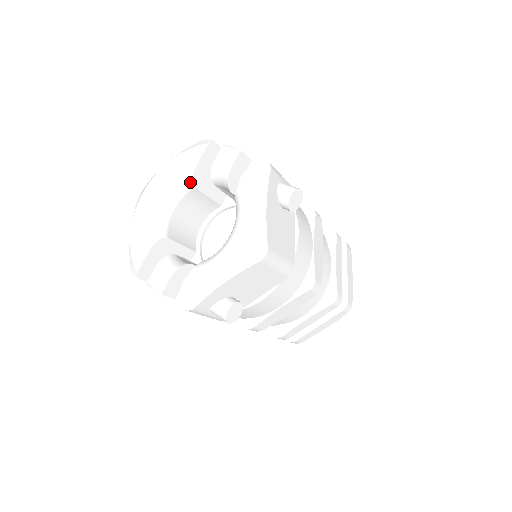
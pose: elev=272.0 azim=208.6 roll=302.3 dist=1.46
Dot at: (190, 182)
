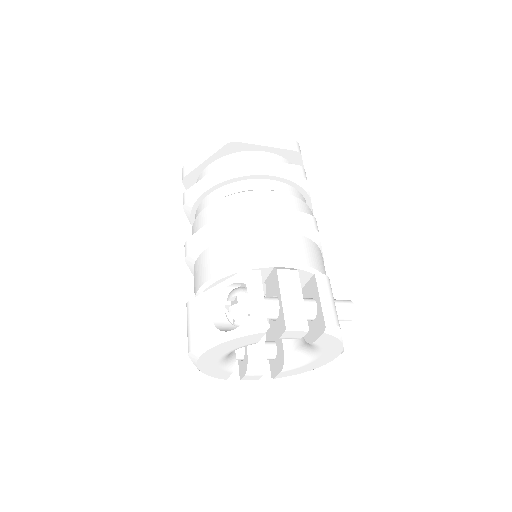
Dot at: occluded
